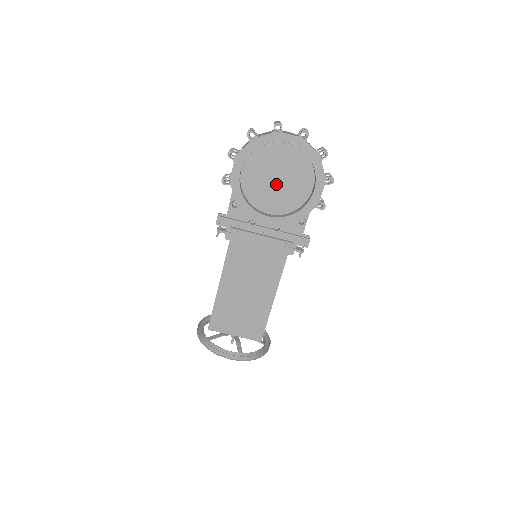
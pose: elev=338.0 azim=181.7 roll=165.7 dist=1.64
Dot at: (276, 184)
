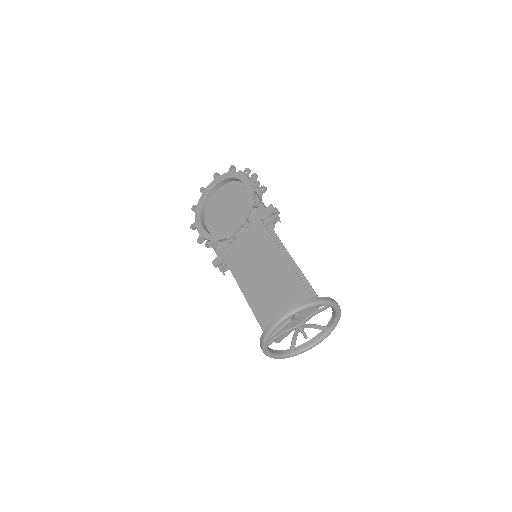
Dot at: (229, 211)
